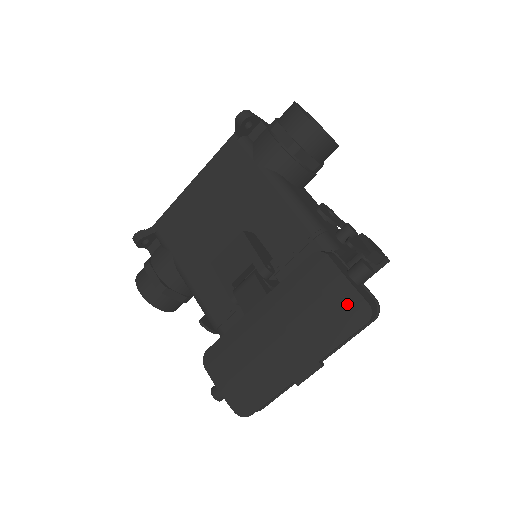
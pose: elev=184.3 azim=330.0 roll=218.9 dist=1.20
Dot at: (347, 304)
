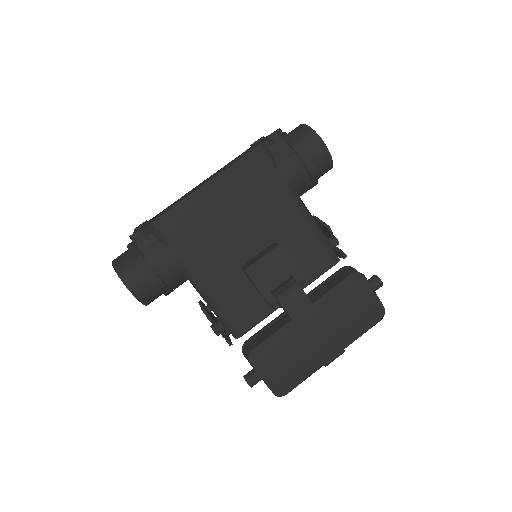
Dot at: (372, 310)
